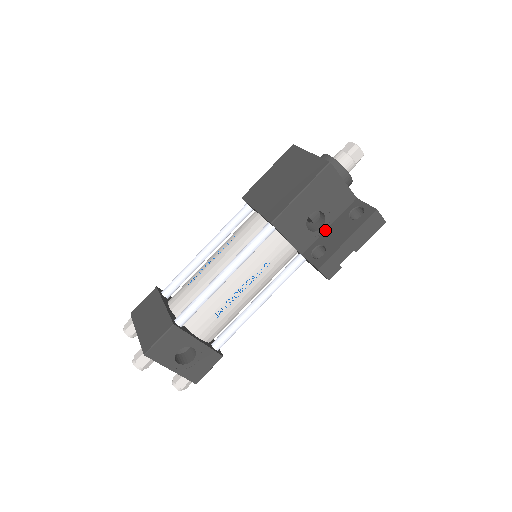
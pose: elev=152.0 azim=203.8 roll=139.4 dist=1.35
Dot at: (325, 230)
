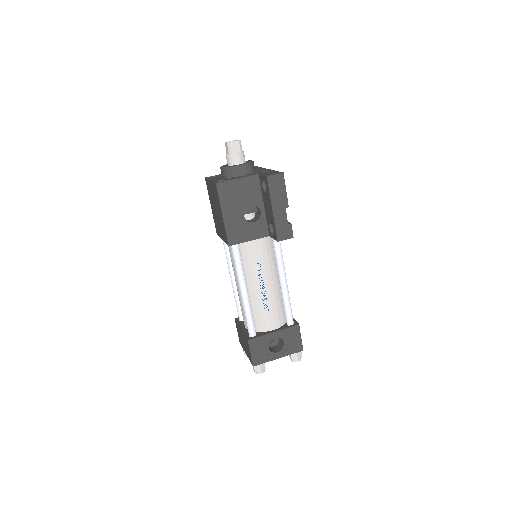
Dot at: (264, 210)
